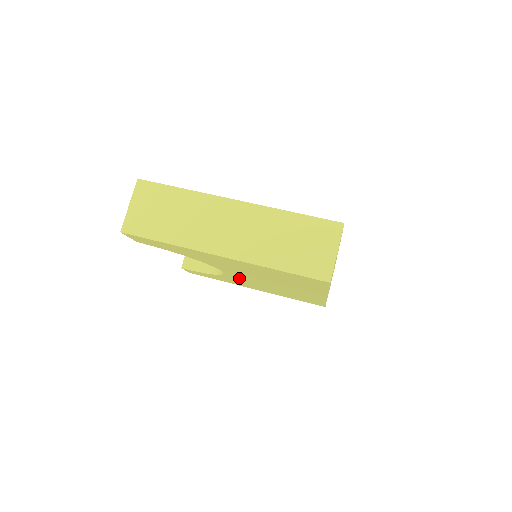
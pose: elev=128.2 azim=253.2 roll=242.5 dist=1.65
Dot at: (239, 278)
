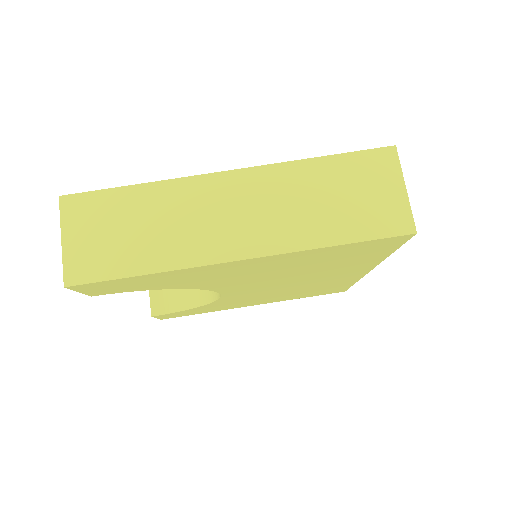
Dot at: (241, 295)
